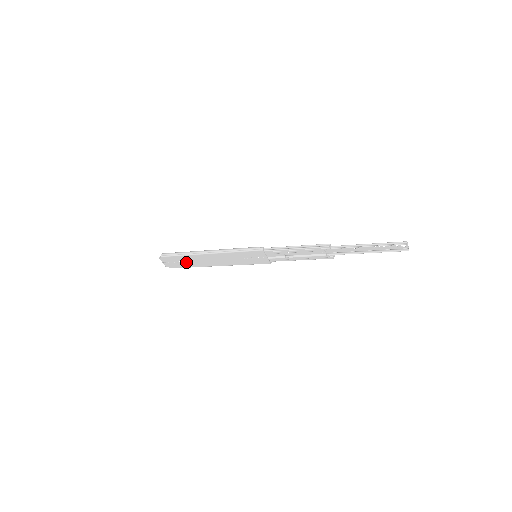
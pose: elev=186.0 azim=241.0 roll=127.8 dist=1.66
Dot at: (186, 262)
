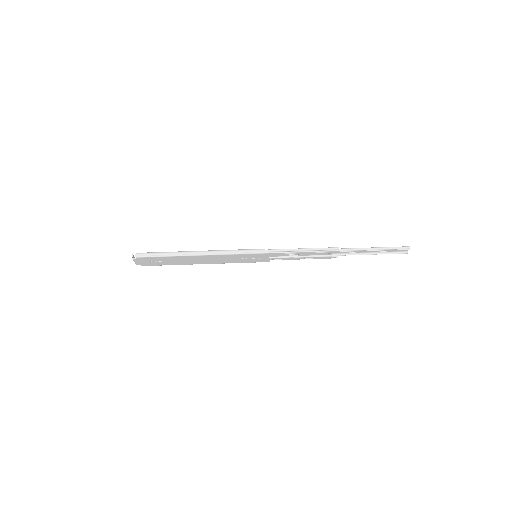
Dot at: (167, 261)
